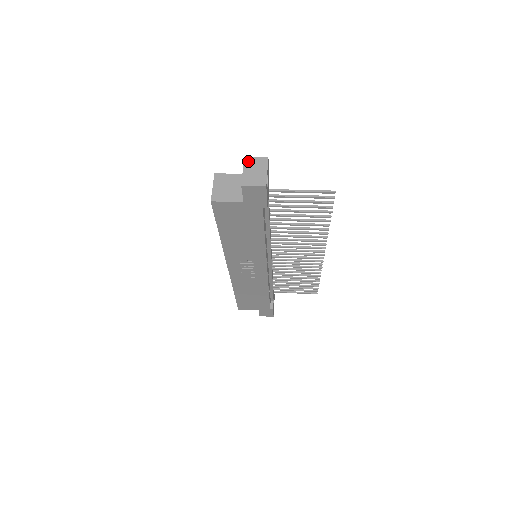
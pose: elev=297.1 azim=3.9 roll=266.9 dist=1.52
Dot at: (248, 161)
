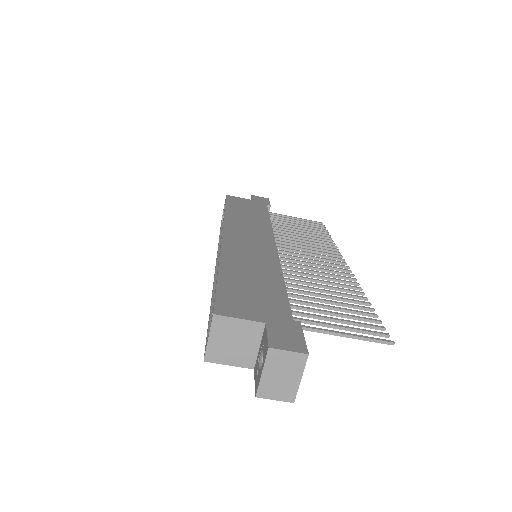
Dot at: (274, 357)
